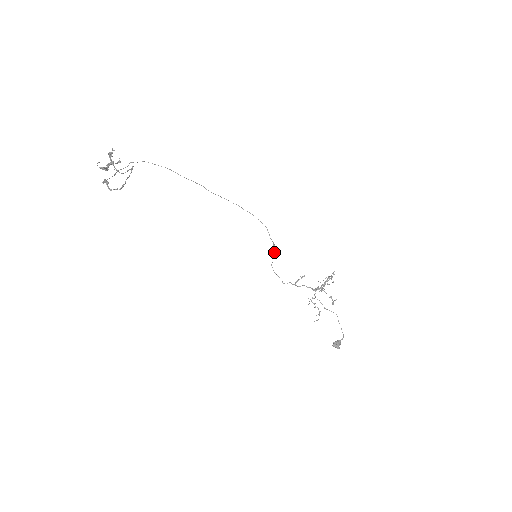
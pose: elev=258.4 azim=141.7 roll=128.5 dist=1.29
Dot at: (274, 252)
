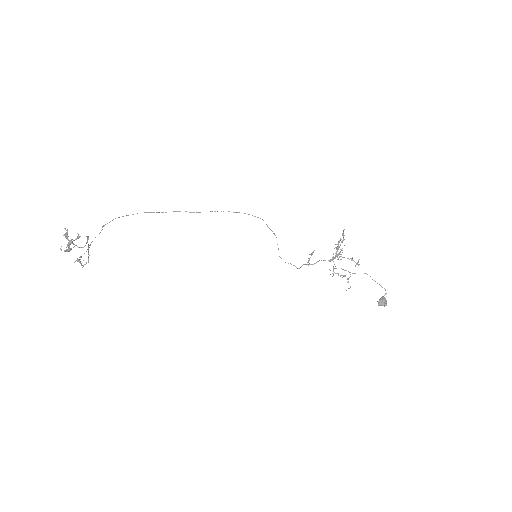
Dot at: occluded
